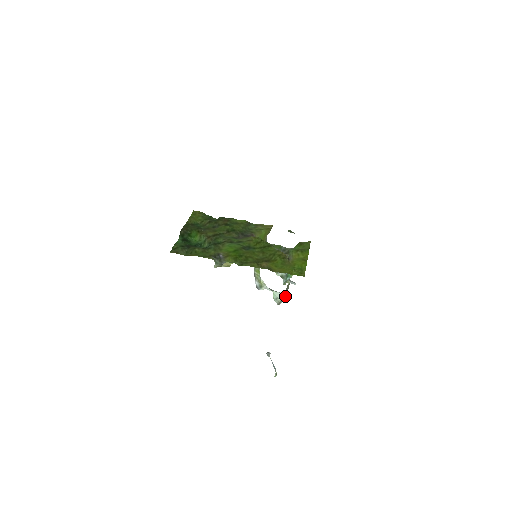
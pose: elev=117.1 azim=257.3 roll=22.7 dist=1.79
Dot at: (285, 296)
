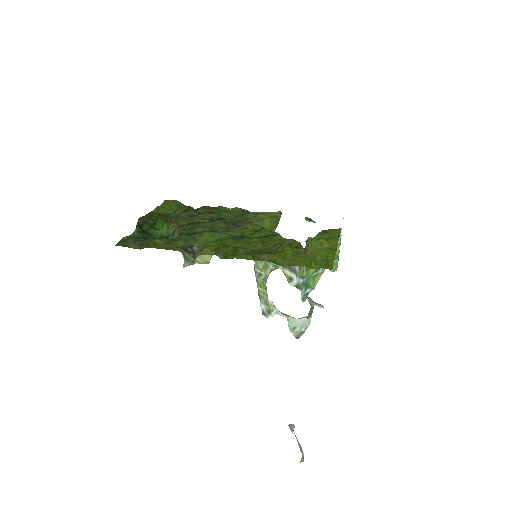
Dot at: (307, 324)
